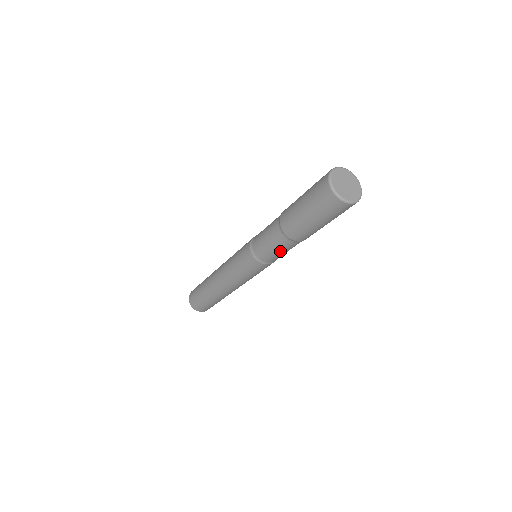
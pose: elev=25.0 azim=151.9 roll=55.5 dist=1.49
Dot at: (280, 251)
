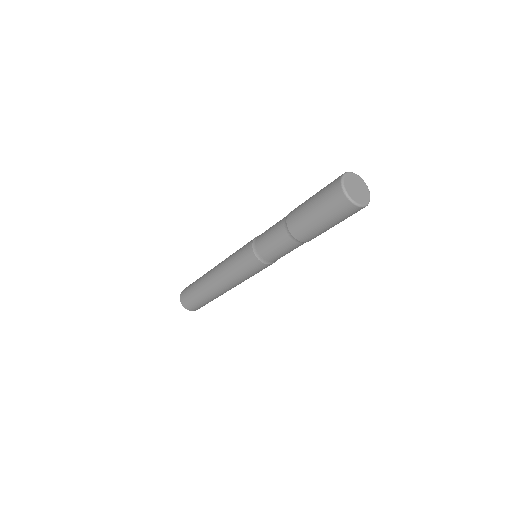
Dot at: (279, 248)
